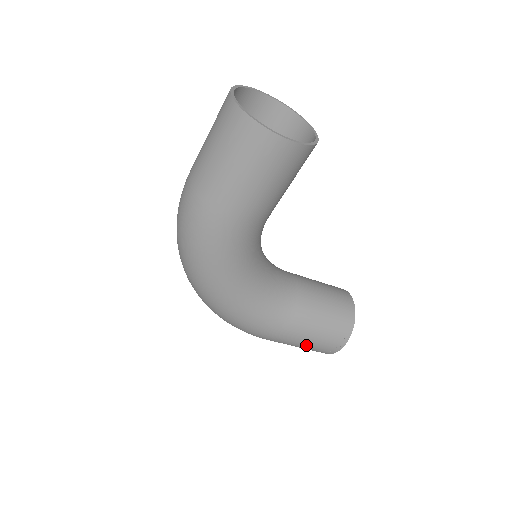
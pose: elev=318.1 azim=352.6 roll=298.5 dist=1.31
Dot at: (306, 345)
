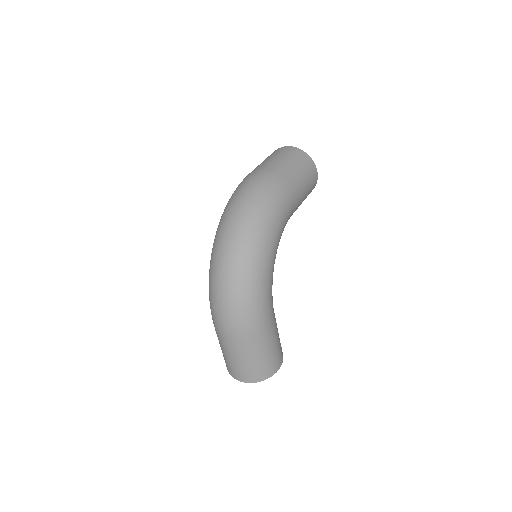
Dot at: (270, 351)
